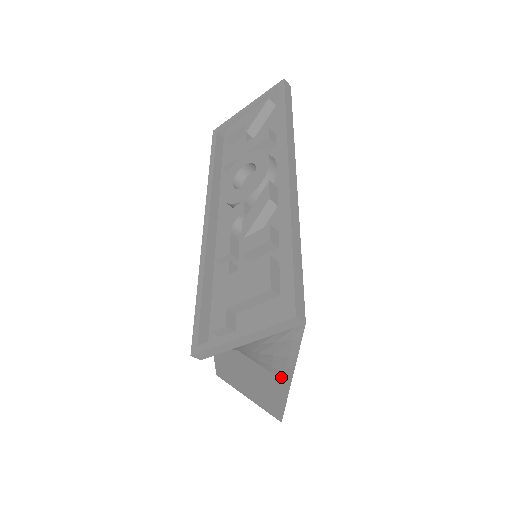
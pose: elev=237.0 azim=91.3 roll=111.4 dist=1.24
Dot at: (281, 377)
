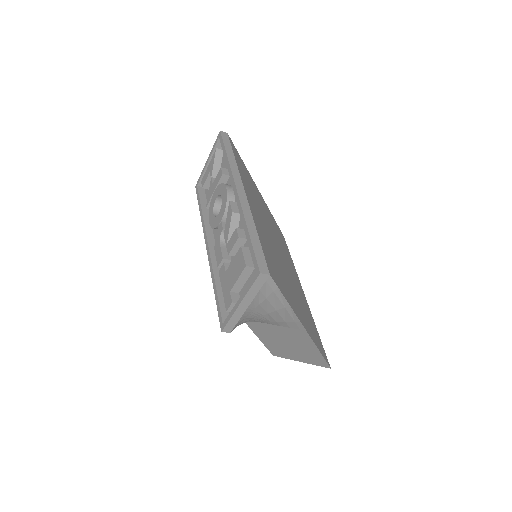
Dot at: (297, 327)
